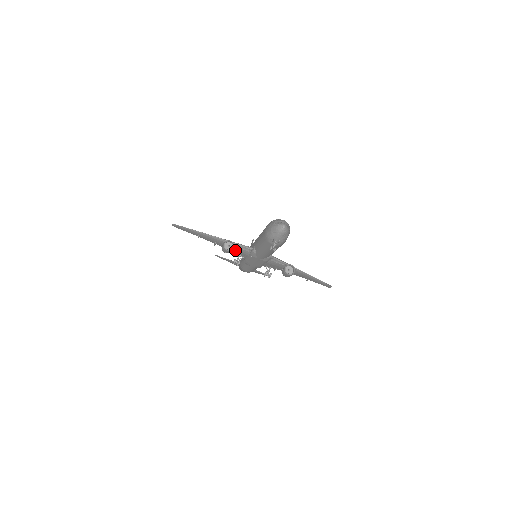
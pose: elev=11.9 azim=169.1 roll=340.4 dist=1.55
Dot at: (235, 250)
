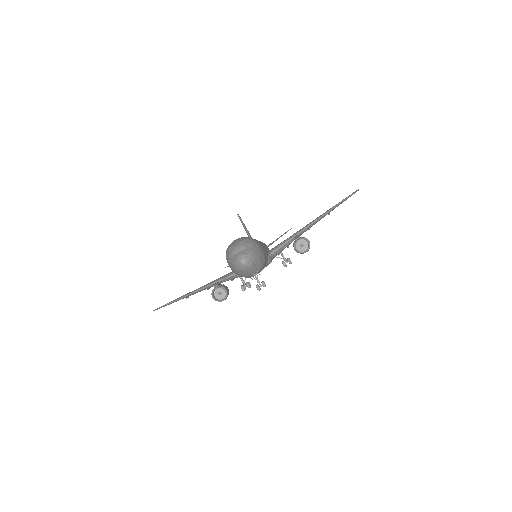
Dot at: occluded
